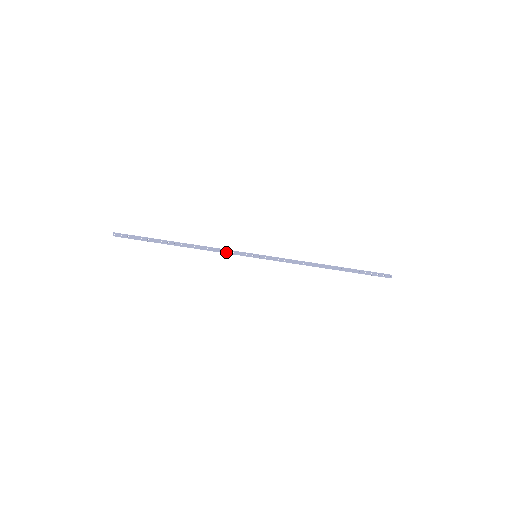
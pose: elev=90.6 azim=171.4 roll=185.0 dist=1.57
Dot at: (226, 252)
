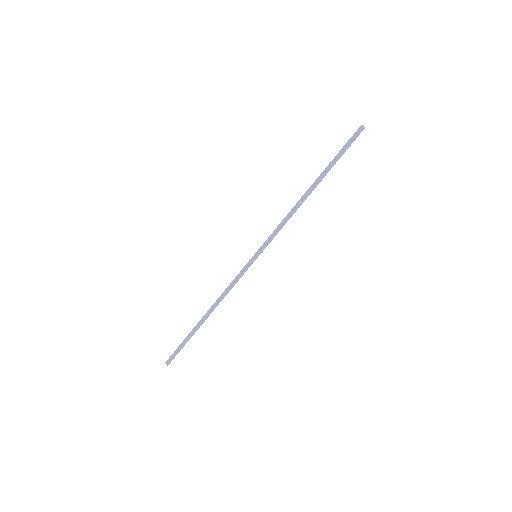
Dot at: (235, 281)
